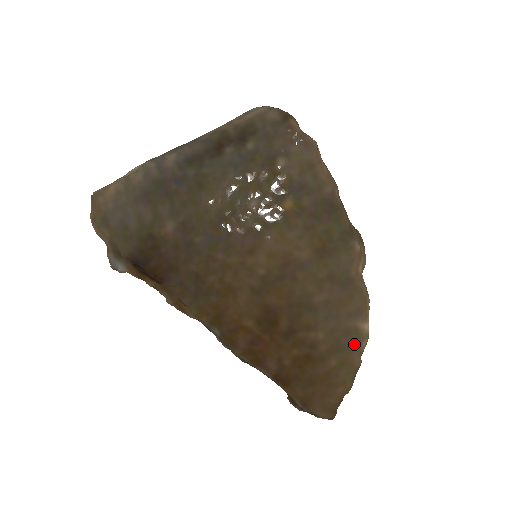
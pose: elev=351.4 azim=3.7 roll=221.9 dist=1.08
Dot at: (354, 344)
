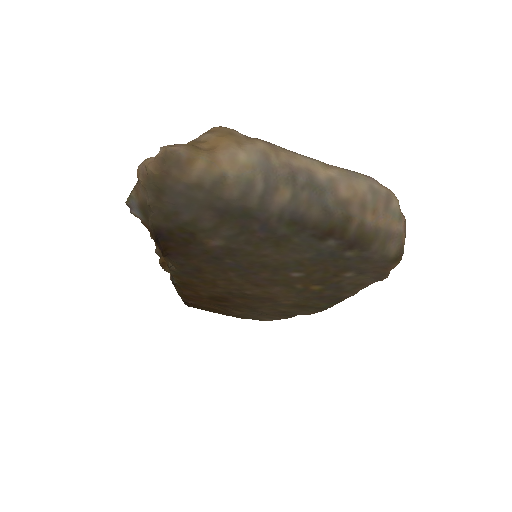
Dot at: (253, 319)
